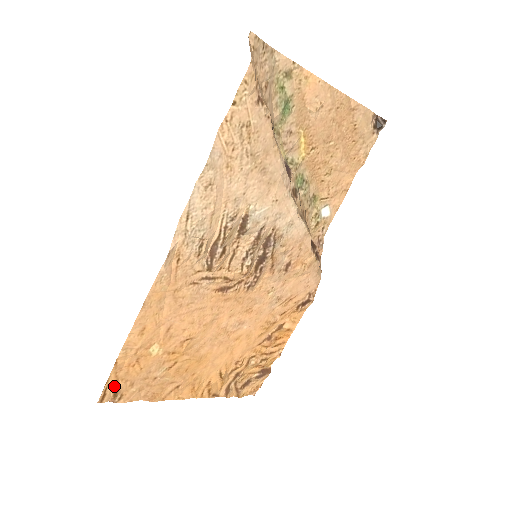
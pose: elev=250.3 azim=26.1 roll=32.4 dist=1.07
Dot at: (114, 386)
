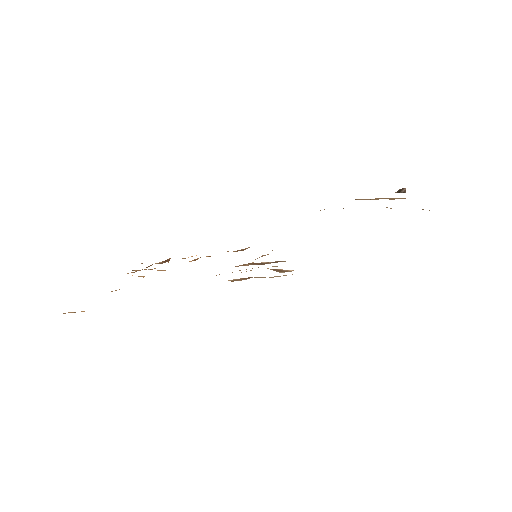
Dot at: occluded
